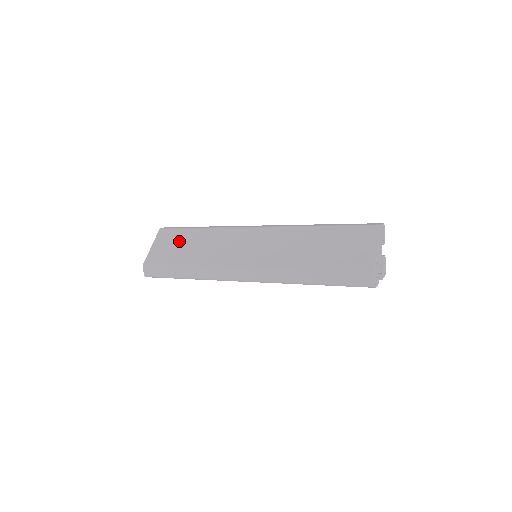
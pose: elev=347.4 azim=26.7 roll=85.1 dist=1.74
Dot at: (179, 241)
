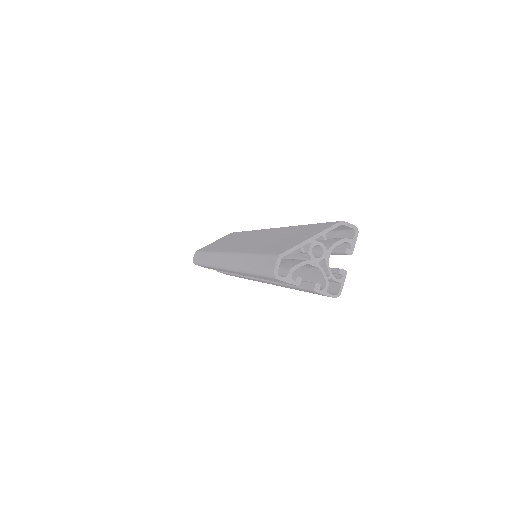
Dot at: (228, 238)
